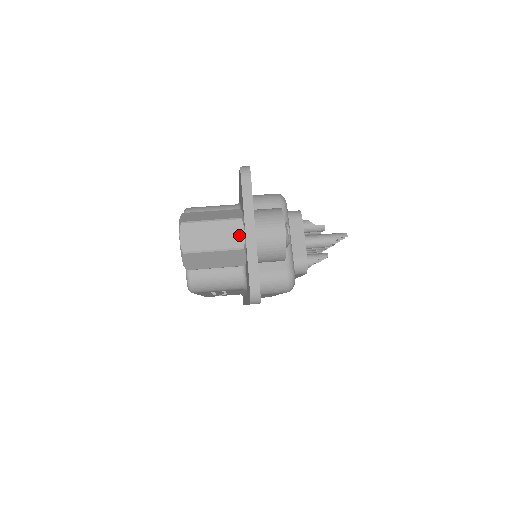
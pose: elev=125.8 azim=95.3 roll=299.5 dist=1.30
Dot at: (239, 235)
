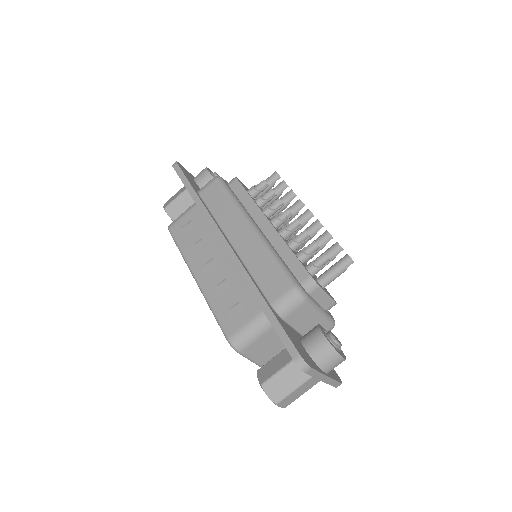
Dot at: (316, 380)
